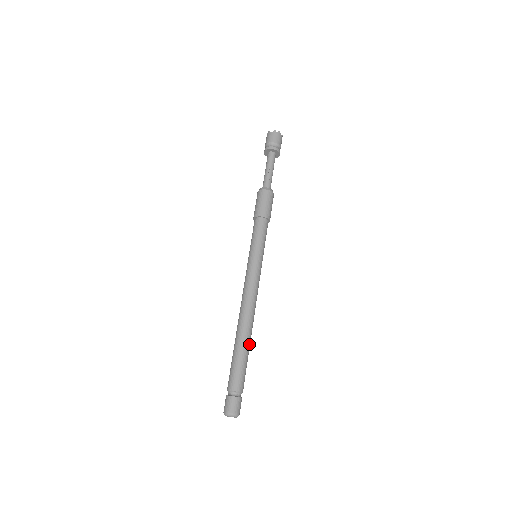
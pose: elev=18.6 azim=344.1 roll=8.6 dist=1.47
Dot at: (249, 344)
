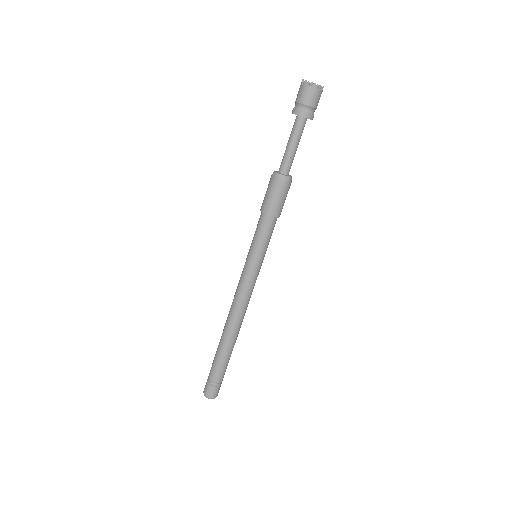
Dot at: occluded
